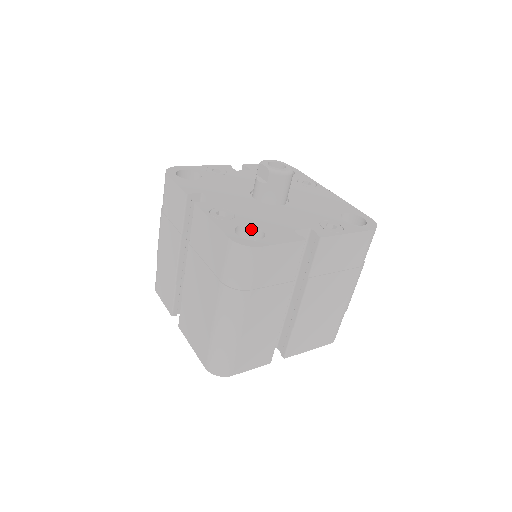
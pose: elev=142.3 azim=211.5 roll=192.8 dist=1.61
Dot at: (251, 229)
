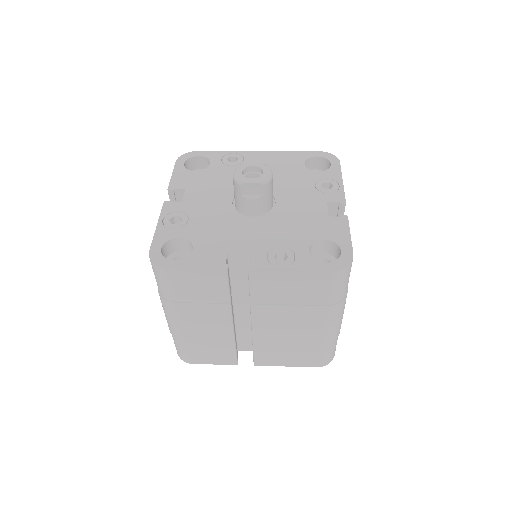
Dot at: (311, 246)
